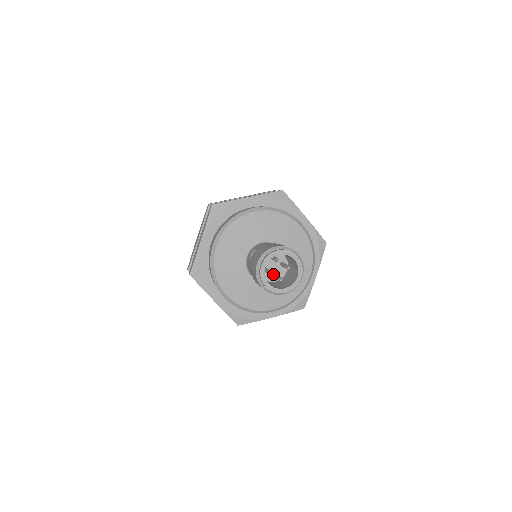
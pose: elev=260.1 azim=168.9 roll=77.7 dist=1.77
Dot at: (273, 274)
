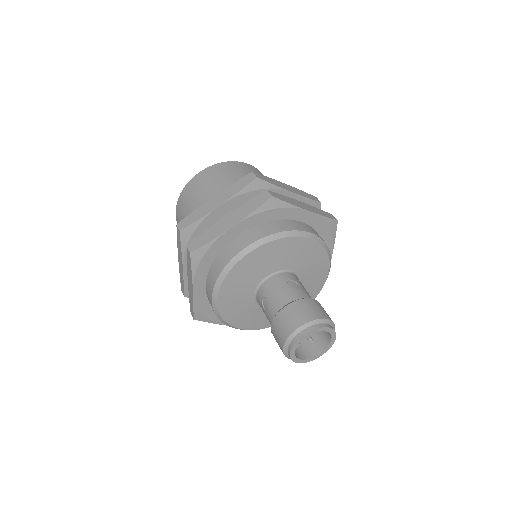
Dot at: occluded
